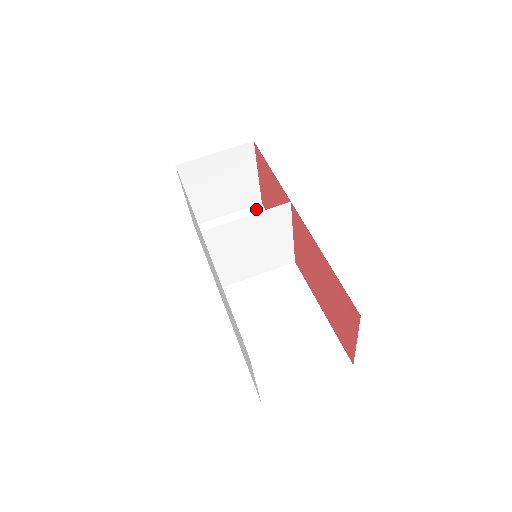
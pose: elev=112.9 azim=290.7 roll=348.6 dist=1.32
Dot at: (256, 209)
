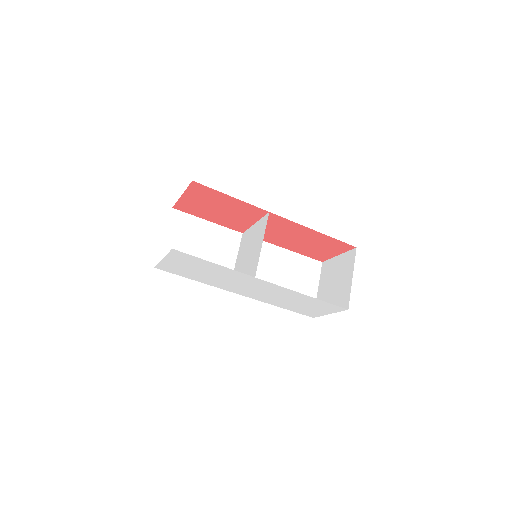
Dot at: (175, 216)
